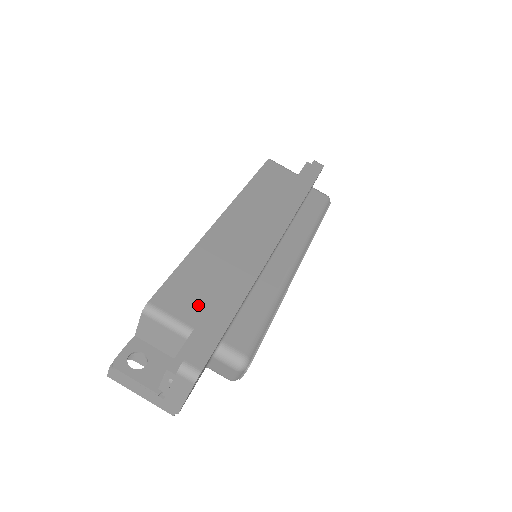
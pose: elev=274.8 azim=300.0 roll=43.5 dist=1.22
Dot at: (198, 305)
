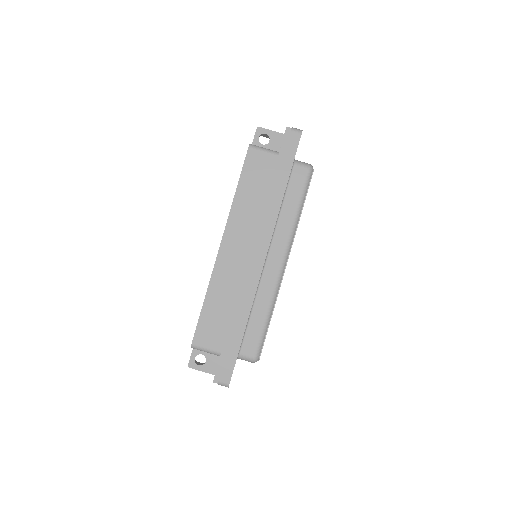
Dot at: (220, 335)
